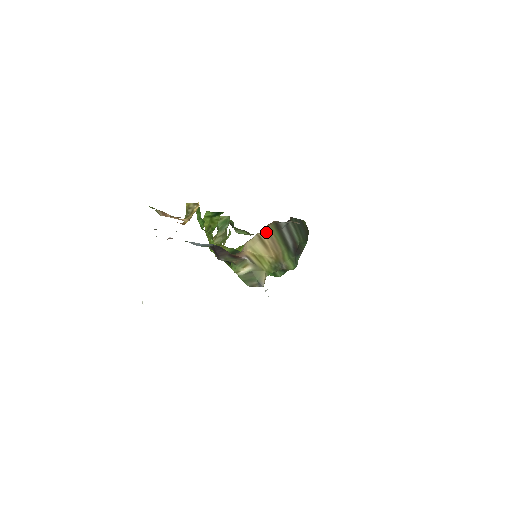
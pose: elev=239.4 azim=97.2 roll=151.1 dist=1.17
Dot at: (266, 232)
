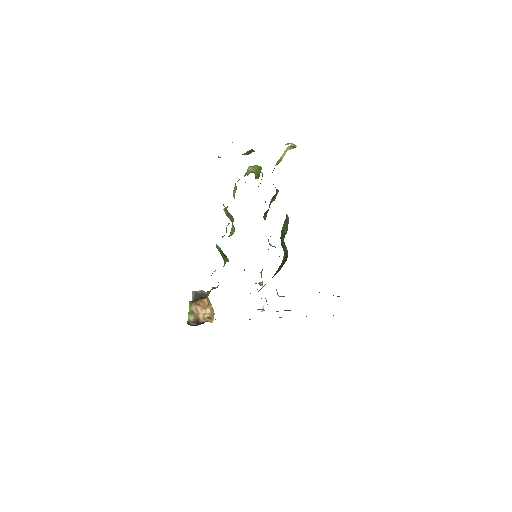
Dot at: occluded
